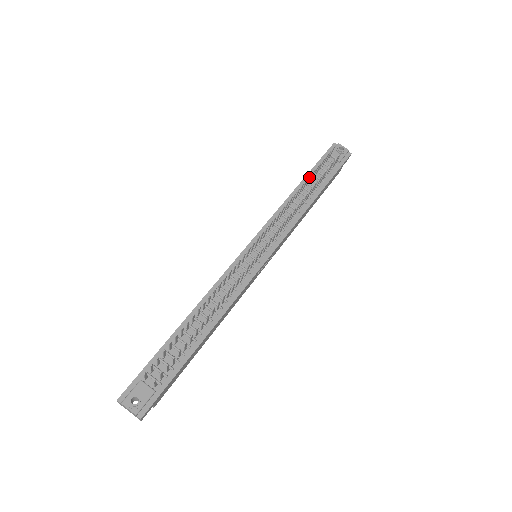
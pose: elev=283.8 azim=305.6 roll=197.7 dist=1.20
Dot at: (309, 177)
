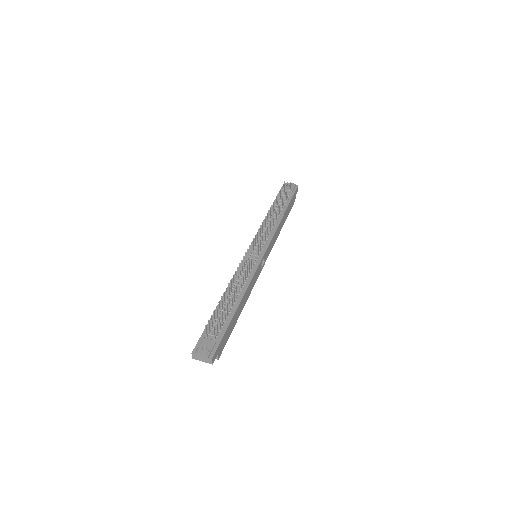
Dot at: (274, 201)
